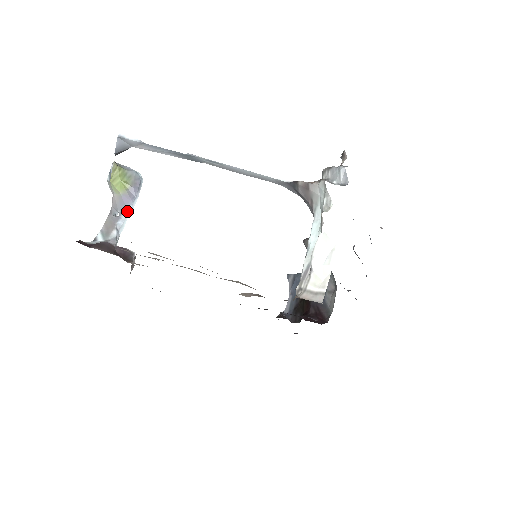
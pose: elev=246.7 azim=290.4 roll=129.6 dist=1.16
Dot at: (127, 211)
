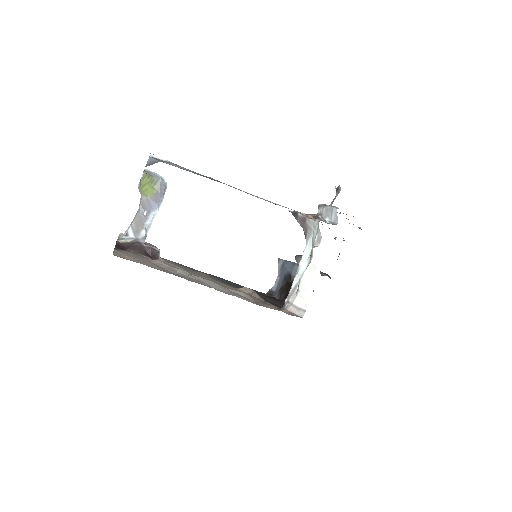
Dot at: (154, 213)
